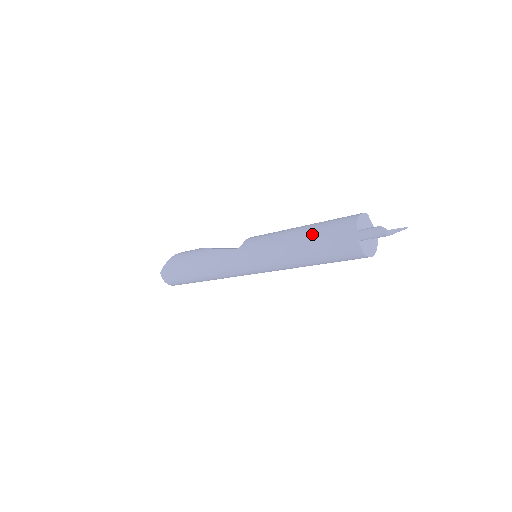
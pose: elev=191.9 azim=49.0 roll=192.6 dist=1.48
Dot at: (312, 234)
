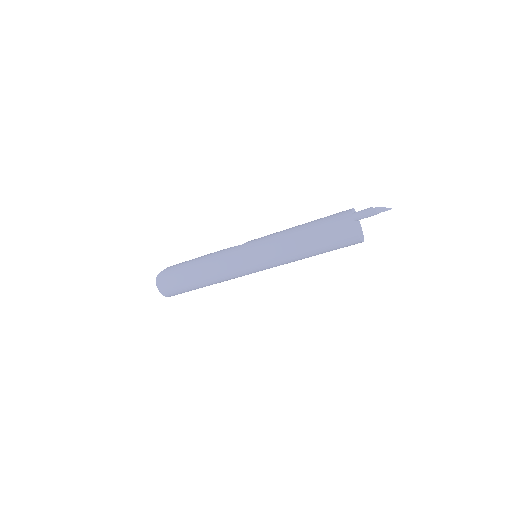
Dot at: (314, 222)
